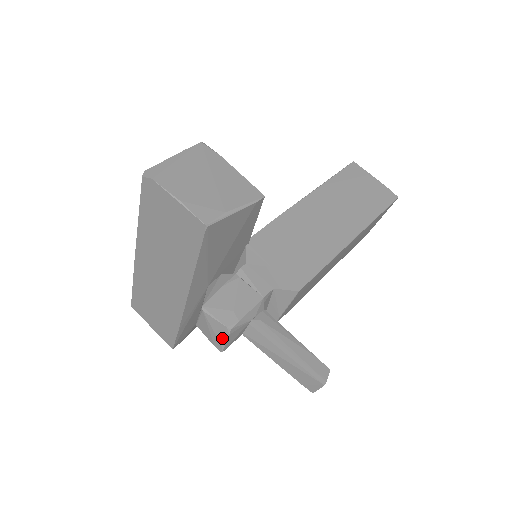
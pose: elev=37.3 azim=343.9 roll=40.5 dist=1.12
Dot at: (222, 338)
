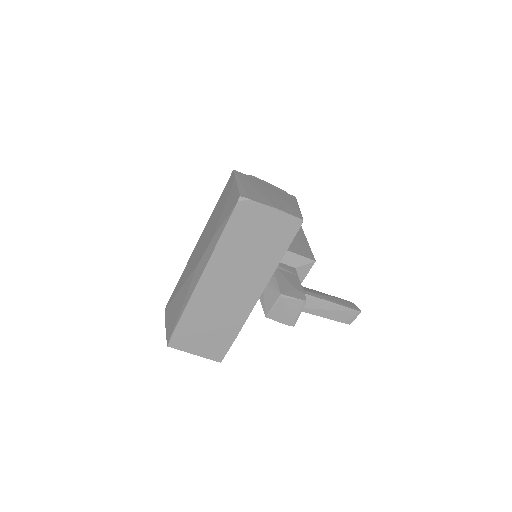
Dot at: (297, 312)
